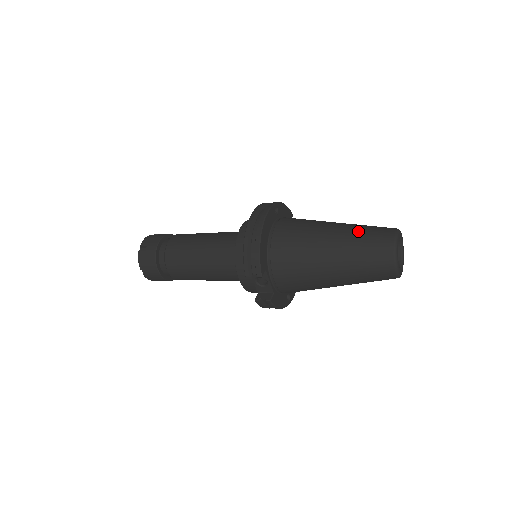
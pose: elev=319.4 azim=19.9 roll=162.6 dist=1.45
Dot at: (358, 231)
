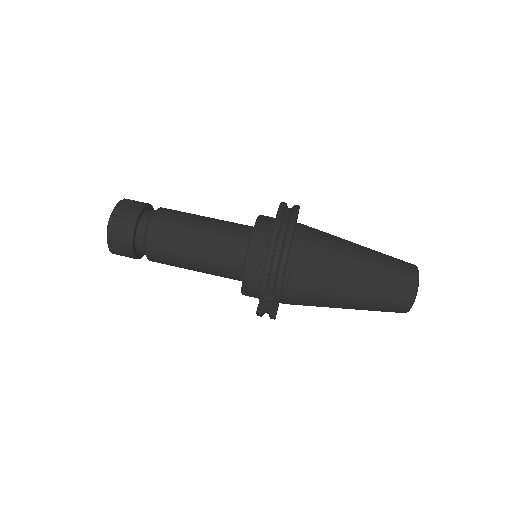
Dot at: (383, 263)
